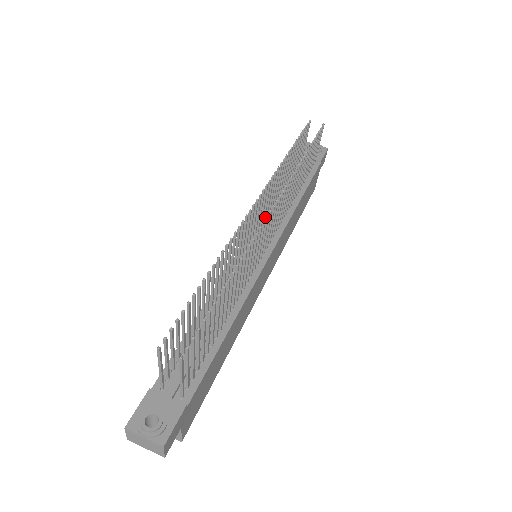
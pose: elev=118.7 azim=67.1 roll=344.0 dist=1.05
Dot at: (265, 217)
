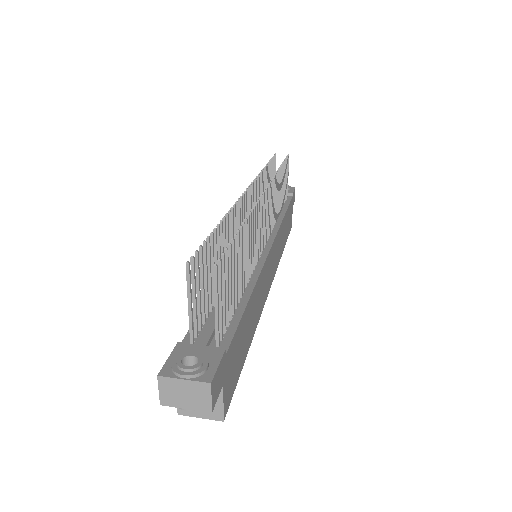
Dot at: occluded
